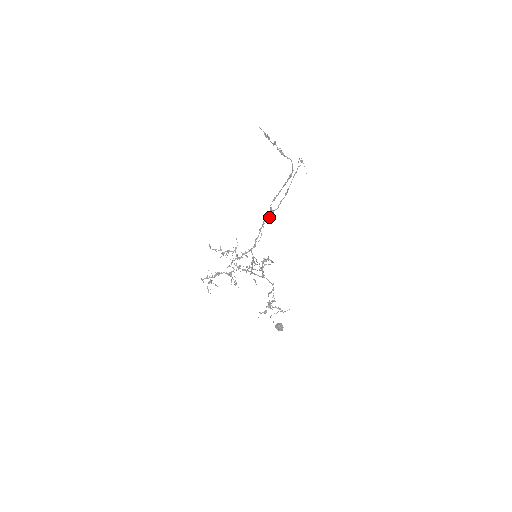
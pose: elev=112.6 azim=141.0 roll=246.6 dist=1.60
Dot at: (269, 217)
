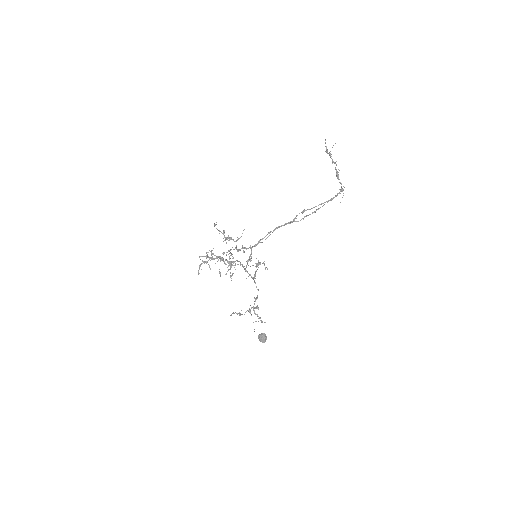
Dot at: occluded
